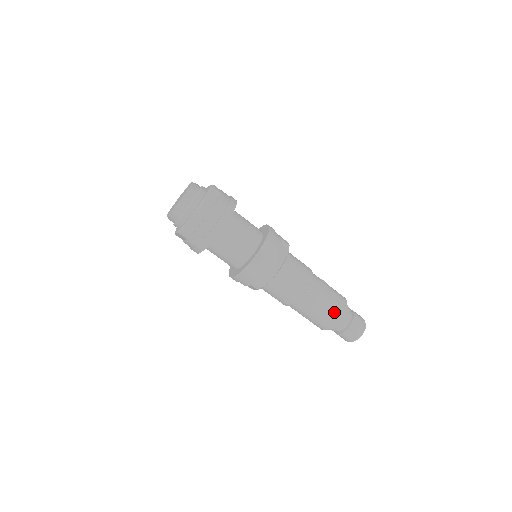
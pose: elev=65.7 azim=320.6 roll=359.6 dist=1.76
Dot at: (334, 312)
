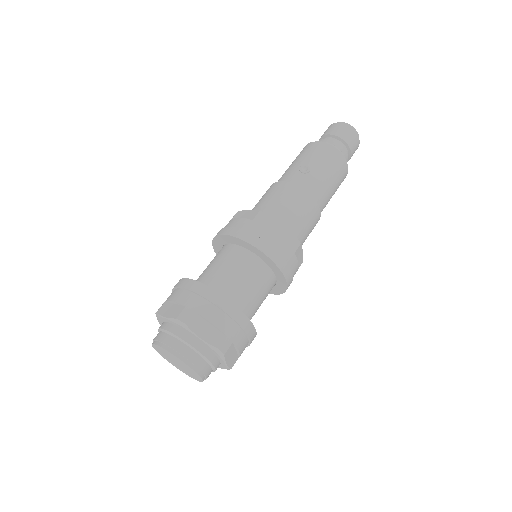
Dot at: (340, 170)
